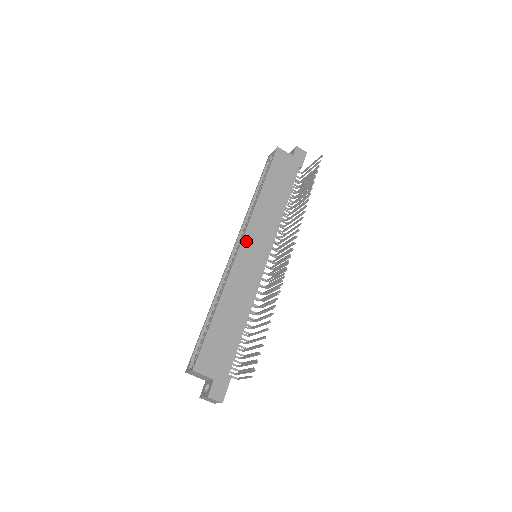
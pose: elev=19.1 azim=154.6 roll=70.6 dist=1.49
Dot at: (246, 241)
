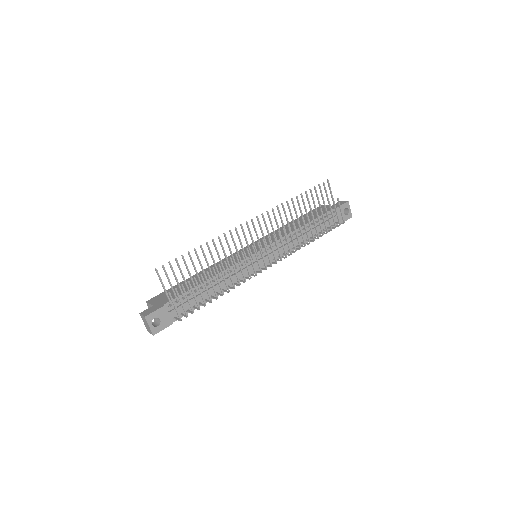
Dot at: (249, 246)
